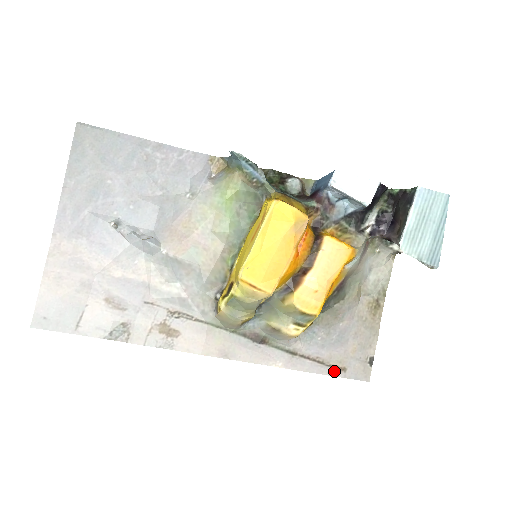
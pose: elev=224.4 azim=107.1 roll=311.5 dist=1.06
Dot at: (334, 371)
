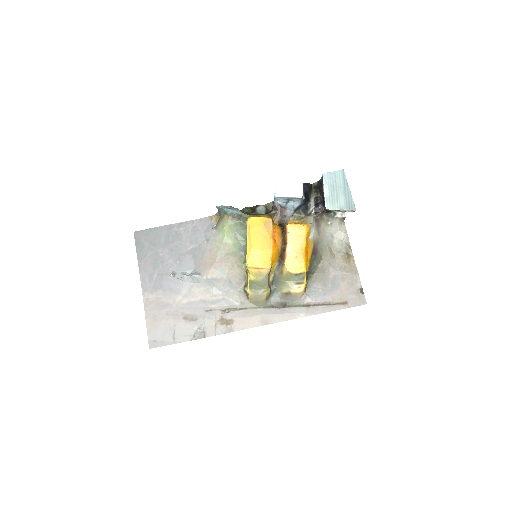
Dot at: (340, 306)
